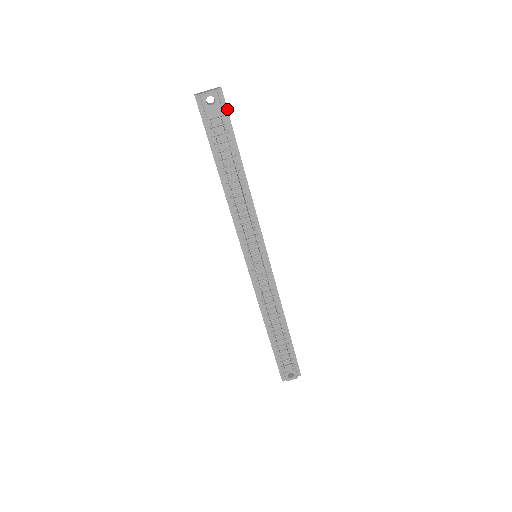
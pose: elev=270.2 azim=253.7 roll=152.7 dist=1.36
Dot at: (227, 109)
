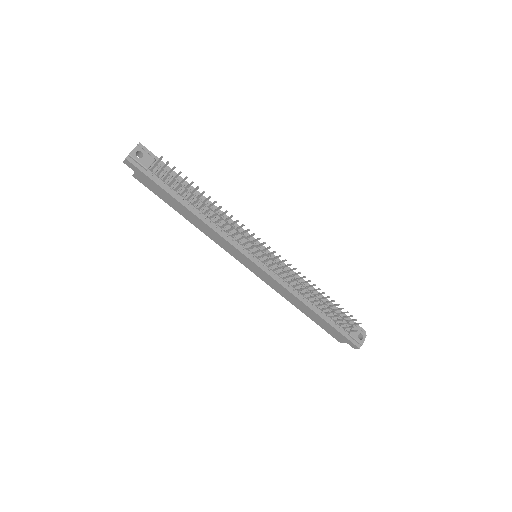
Dot at: (154, 155)
